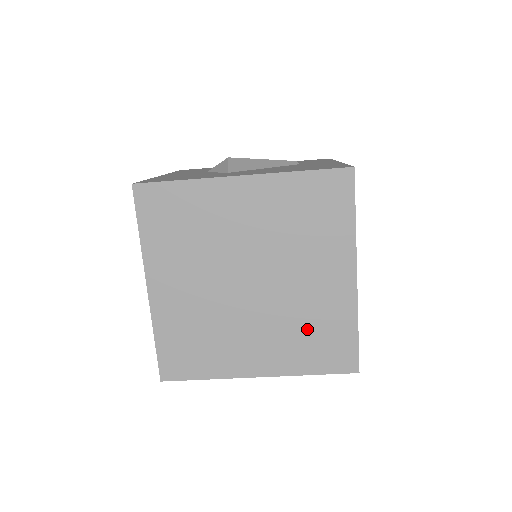
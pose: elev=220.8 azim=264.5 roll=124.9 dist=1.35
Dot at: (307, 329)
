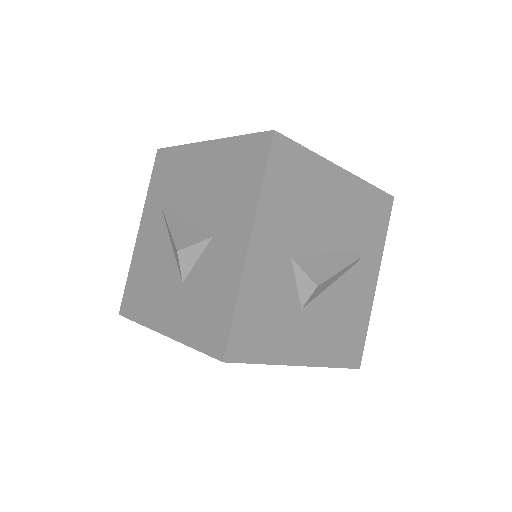
Dot at: occluded
